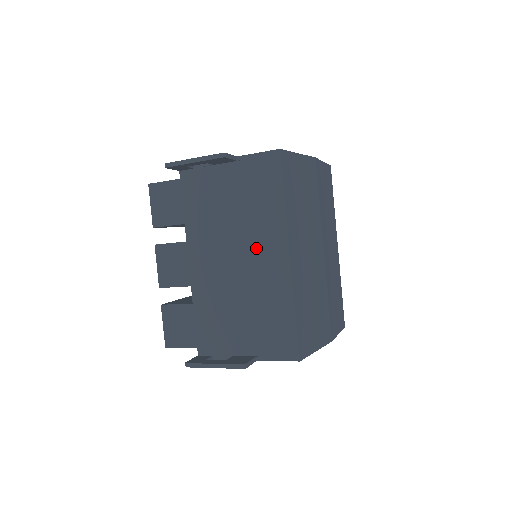
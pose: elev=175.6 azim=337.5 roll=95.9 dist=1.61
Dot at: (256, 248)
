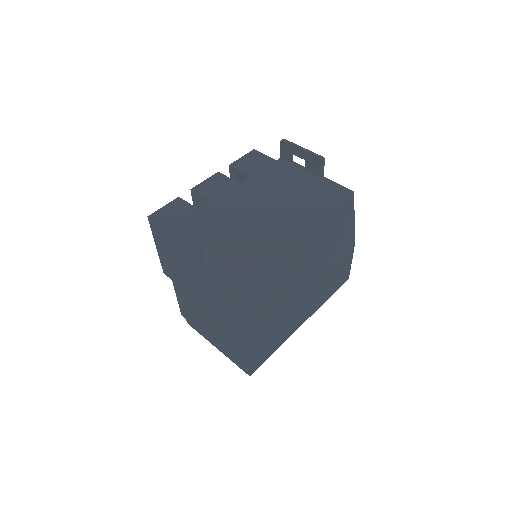
Dot at: (282, 217)
